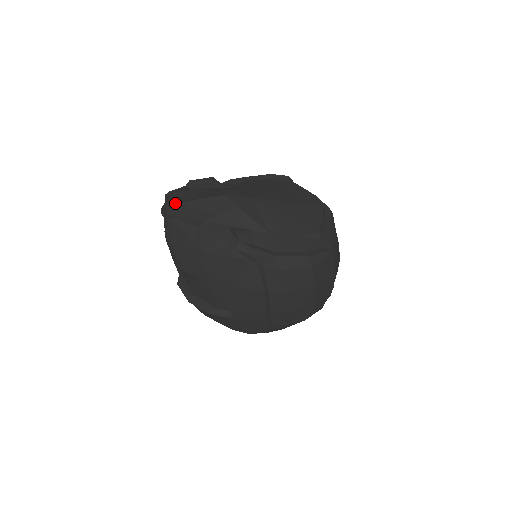
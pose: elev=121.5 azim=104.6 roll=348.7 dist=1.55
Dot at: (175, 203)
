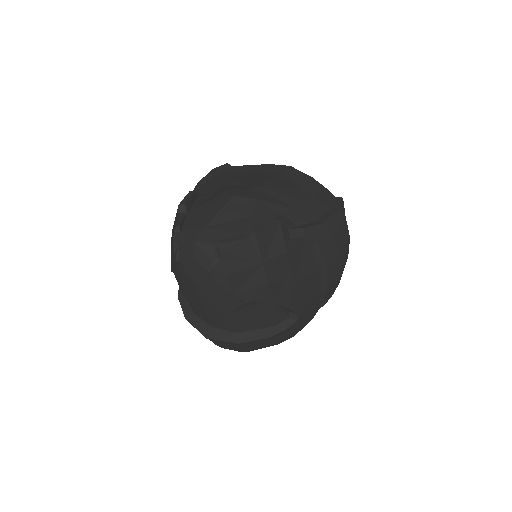
Dot at: (199, 231)
